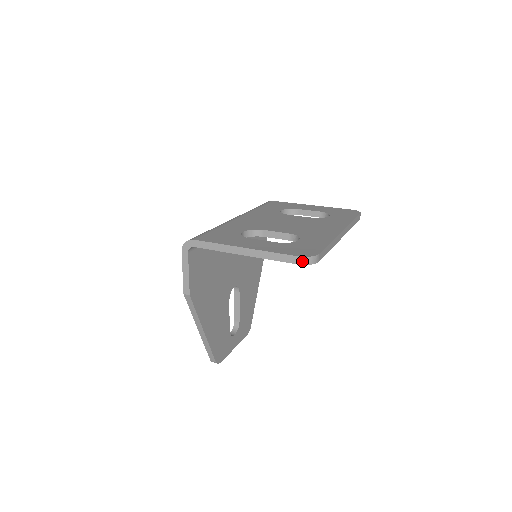
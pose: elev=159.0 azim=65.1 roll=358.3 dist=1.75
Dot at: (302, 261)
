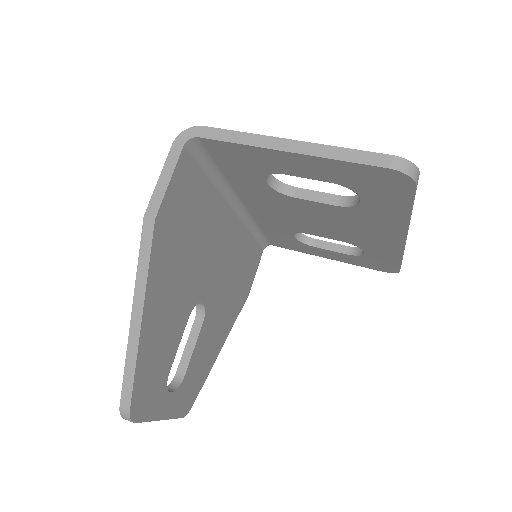
Dot at: (397, 164)
